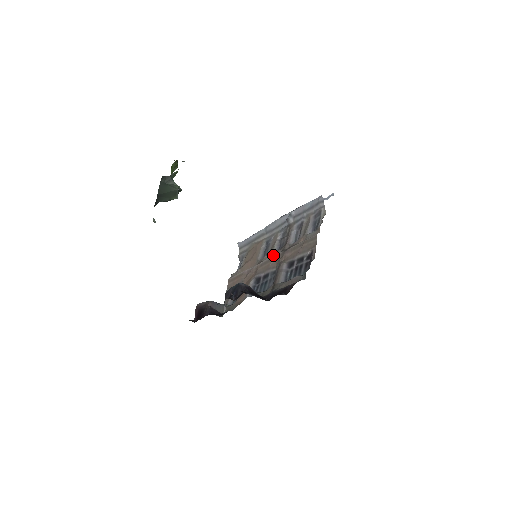
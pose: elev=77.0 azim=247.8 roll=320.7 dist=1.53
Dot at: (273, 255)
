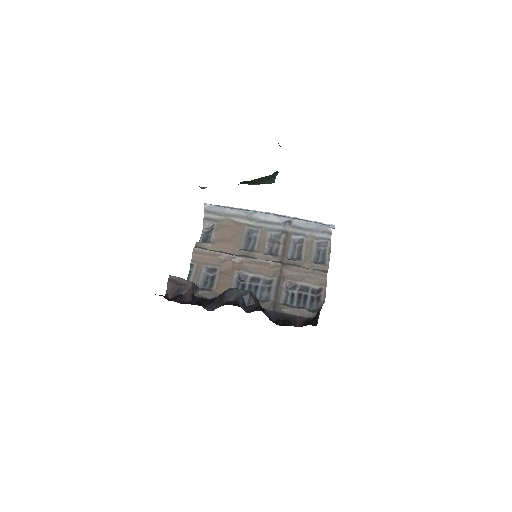
Dot at: (268, 260)
